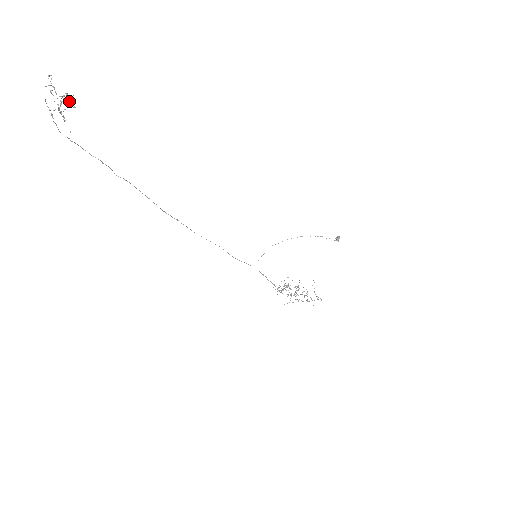
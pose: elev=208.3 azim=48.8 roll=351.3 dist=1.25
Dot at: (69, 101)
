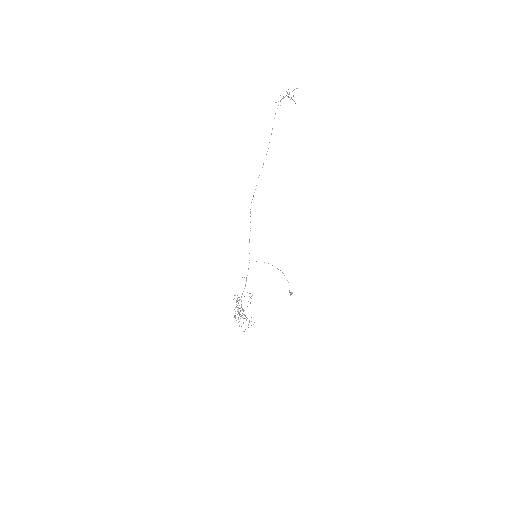
Dot at: (293, 100)
